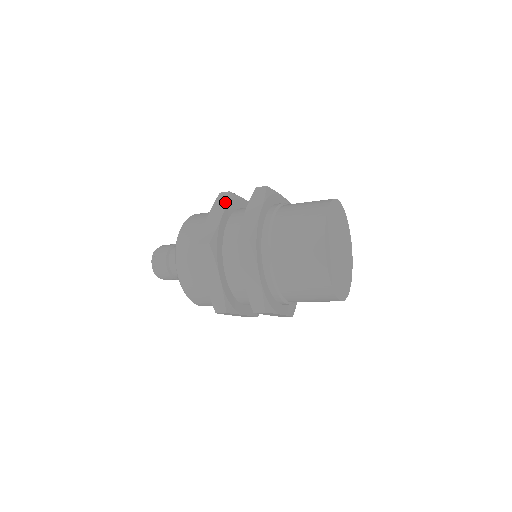
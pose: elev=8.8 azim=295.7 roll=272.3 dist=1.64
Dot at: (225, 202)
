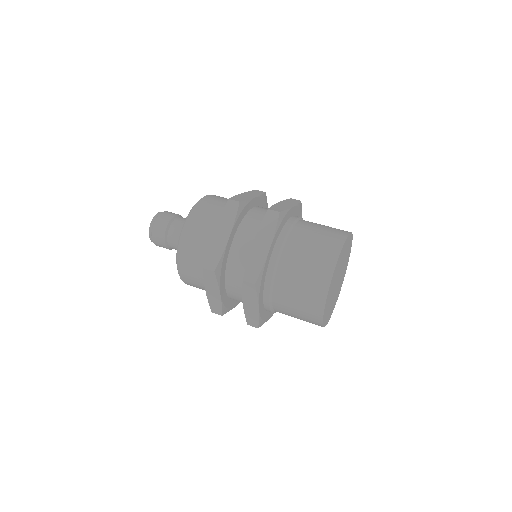
Dot at: (216, 283)
